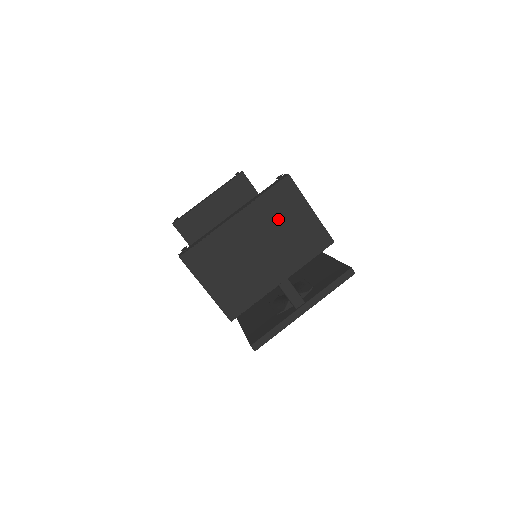
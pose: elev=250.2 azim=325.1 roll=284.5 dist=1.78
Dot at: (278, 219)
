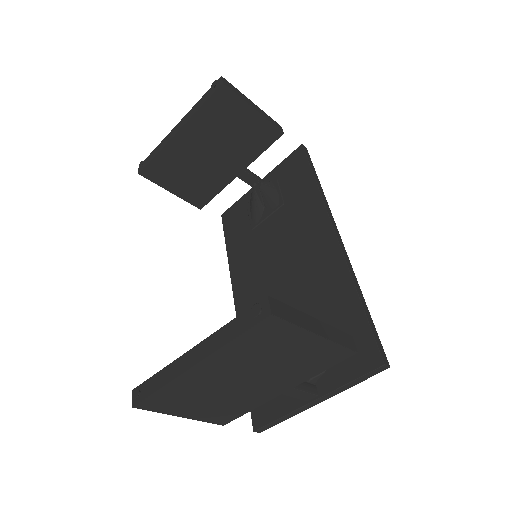
Dot at: (264, 354)
